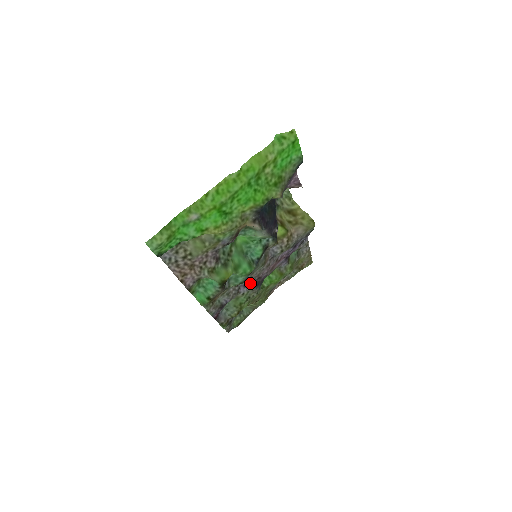
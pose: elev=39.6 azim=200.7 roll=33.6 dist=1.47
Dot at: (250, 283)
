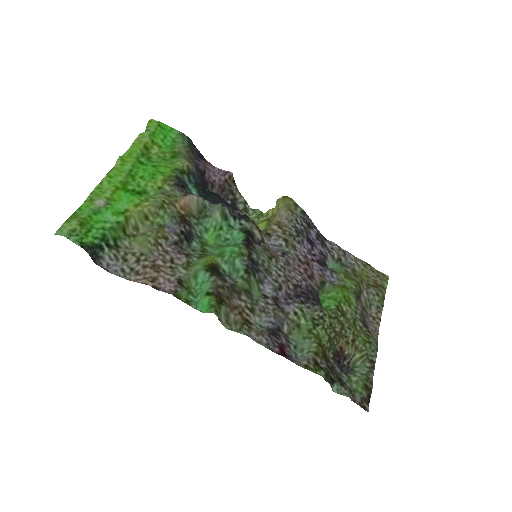
Dot at: (292, 298)
